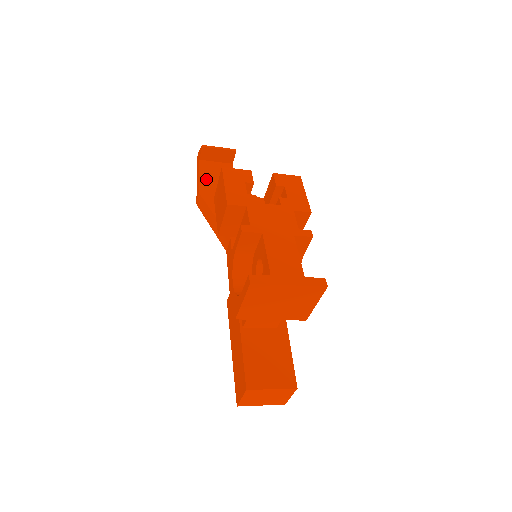
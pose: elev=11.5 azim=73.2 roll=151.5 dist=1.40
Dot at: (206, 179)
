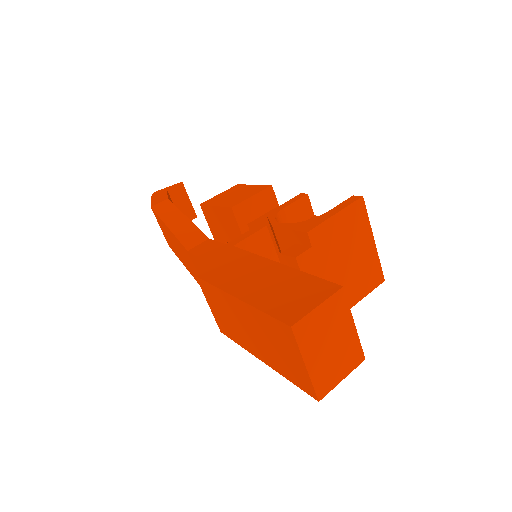
Dot at: occluded
